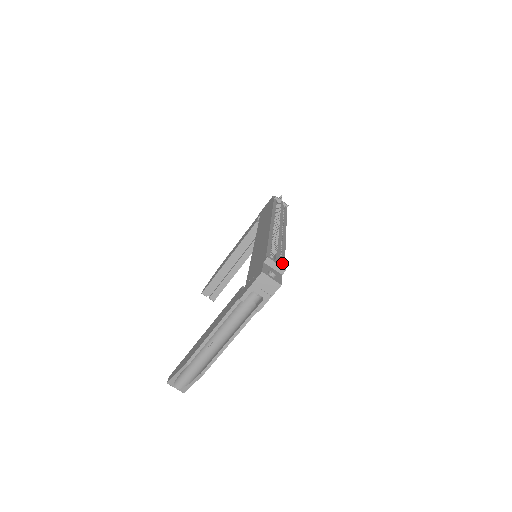
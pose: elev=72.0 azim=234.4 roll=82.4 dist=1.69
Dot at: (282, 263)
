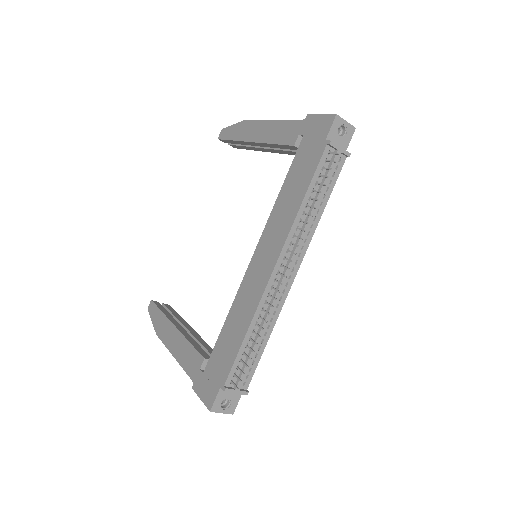
Dot at: (250, 374)
